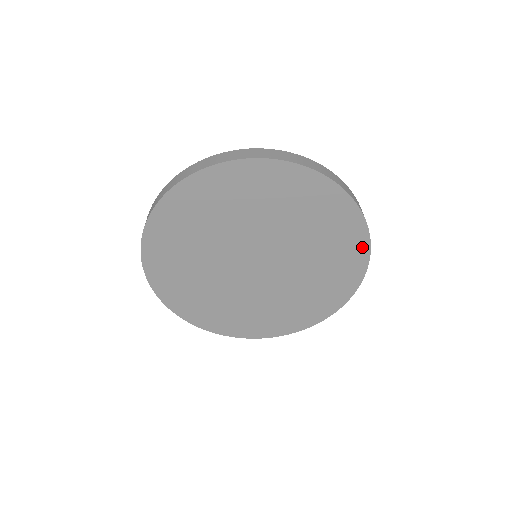
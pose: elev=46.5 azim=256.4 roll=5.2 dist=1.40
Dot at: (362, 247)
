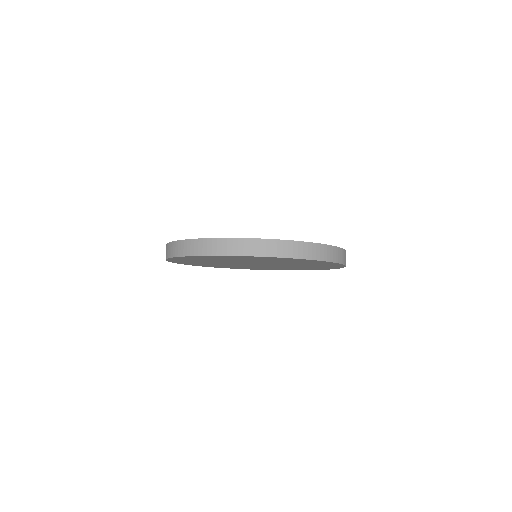
Dot at: occluded
